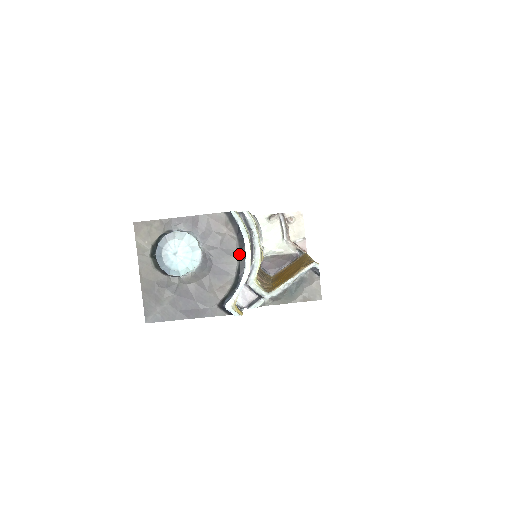
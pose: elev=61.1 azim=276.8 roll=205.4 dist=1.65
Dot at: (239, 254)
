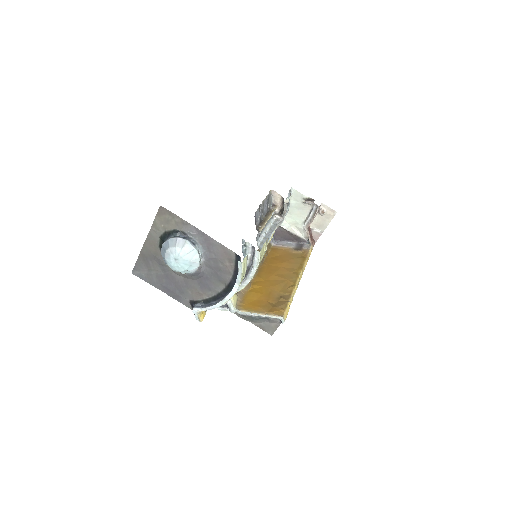
Dot at: (227, 285)
